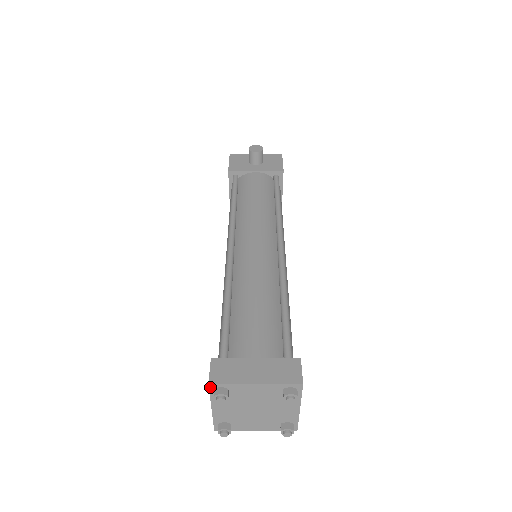
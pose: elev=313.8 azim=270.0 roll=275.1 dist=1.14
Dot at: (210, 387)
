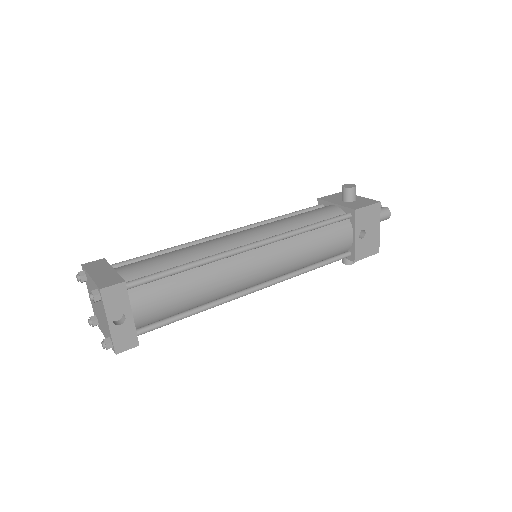
Dot at: (83, 268)
